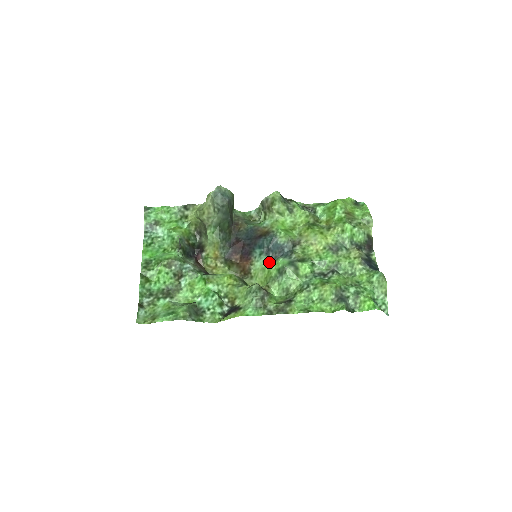
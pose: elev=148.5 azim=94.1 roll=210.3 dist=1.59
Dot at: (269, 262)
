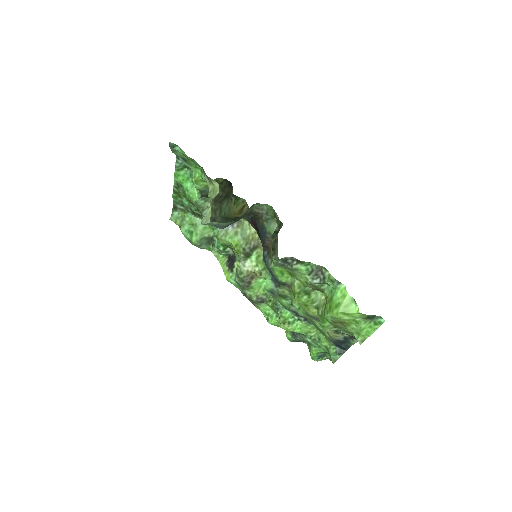
Dot at: (266, 266)
